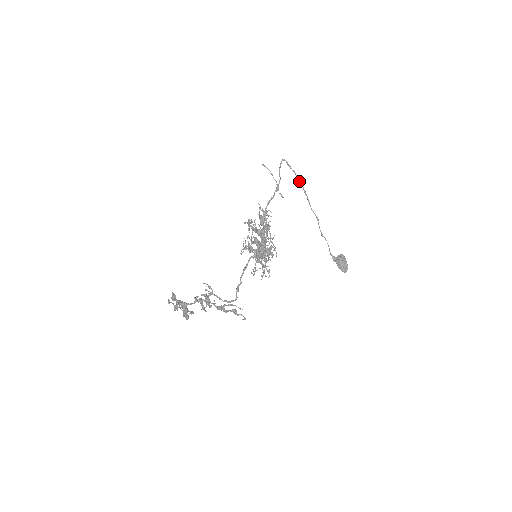
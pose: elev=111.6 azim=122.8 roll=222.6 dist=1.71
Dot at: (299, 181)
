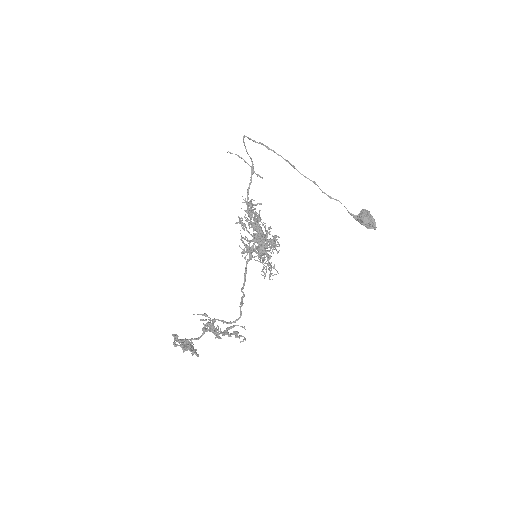
Dot at: occluded
